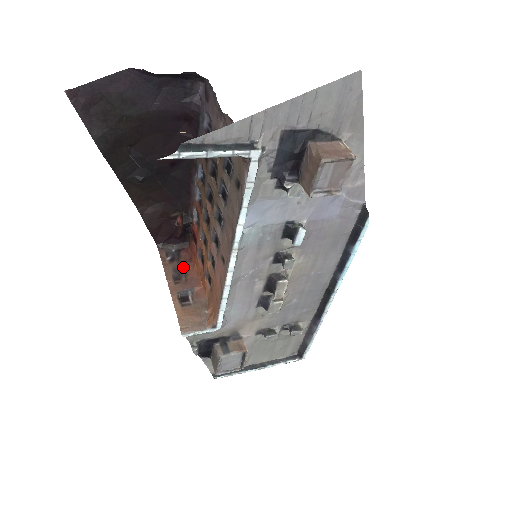
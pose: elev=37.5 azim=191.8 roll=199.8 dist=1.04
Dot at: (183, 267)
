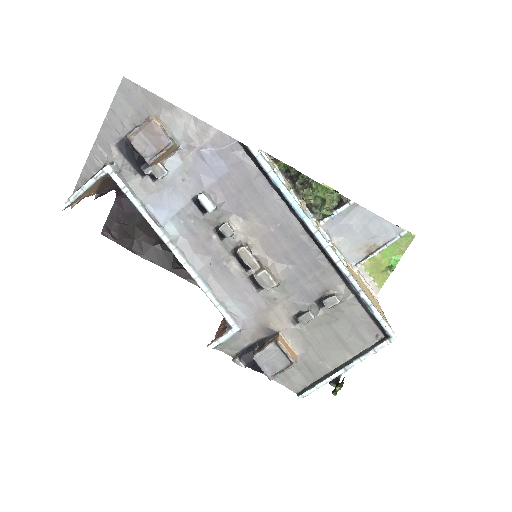
Dot at: occluded
